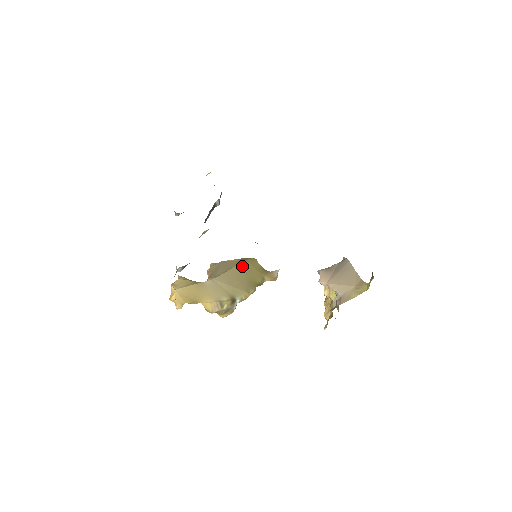
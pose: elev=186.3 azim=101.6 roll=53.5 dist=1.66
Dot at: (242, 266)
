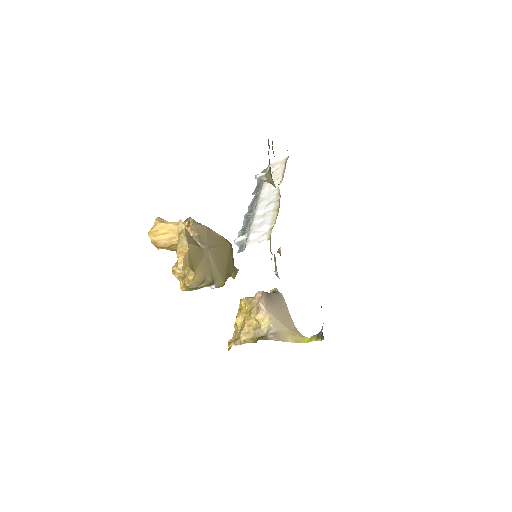
Dot at: (227, 249)
